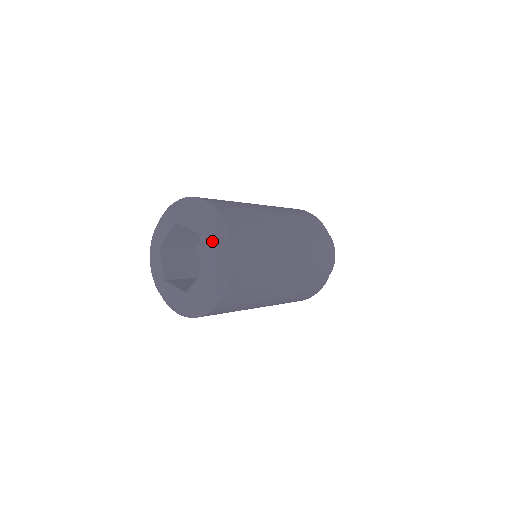
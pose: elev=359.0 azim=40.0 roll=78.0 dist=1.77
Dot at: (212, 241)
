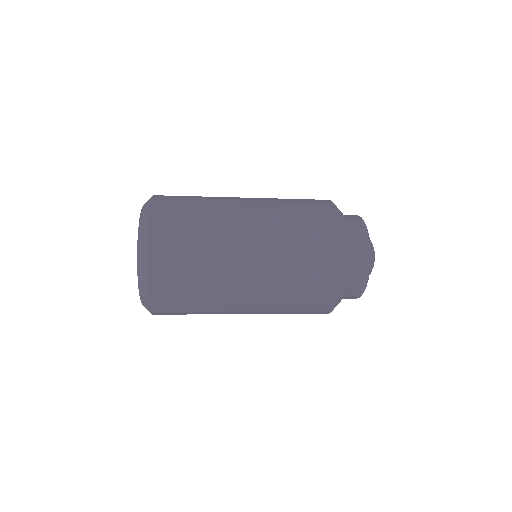
Dot at: (138, 281)
